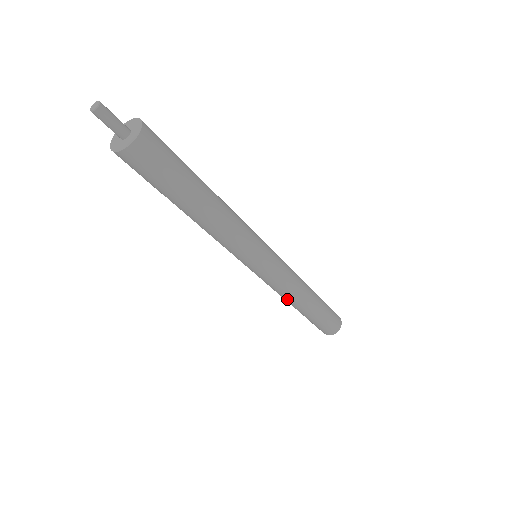
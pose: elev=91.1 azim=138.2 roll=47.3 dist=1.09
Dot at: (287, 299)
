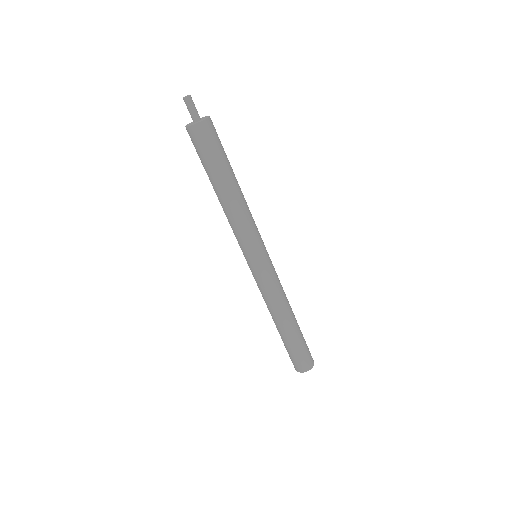
Dot at: (270, 308)
